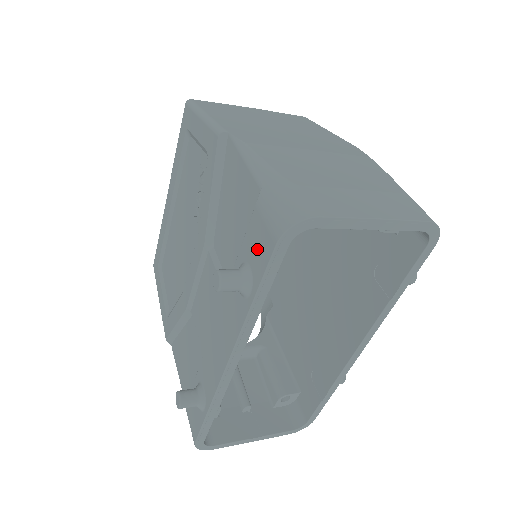
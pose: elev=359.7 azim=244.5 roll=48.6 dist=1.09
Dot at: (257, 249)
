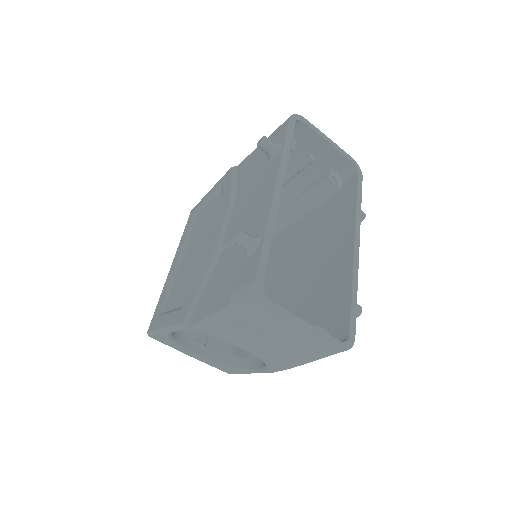
Dot at: (278, 136)
